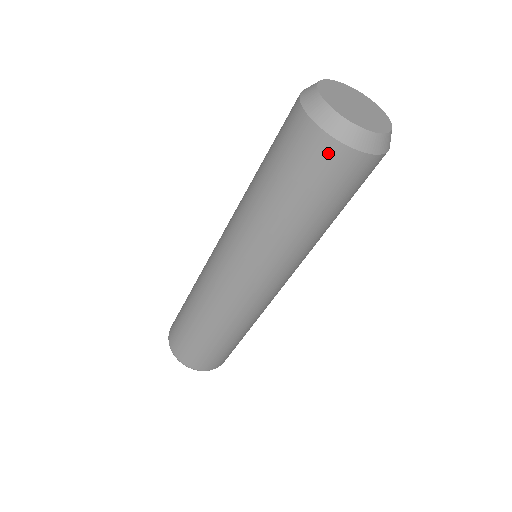
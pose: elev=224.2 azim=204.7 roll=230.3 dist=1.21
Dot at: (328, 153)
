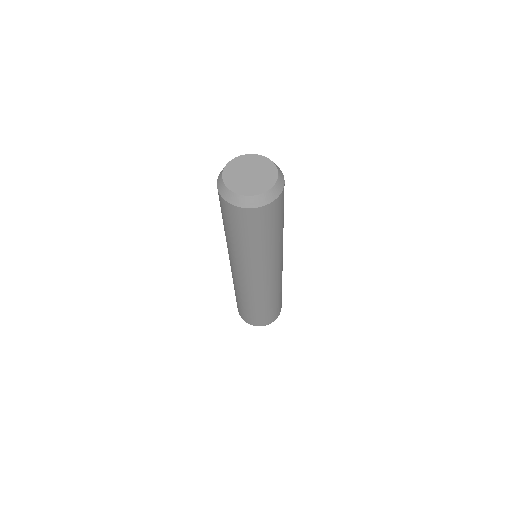
Dot at: (265, 212)
